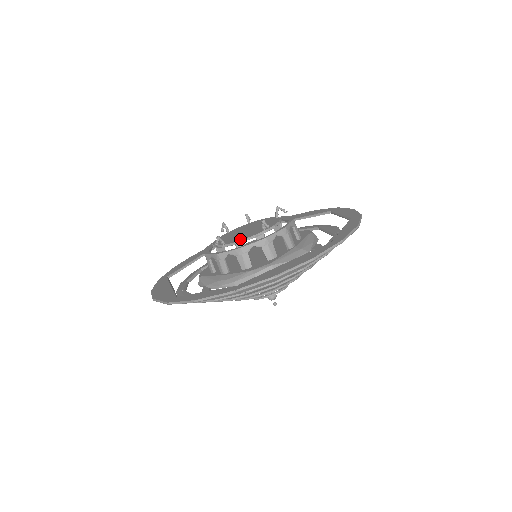
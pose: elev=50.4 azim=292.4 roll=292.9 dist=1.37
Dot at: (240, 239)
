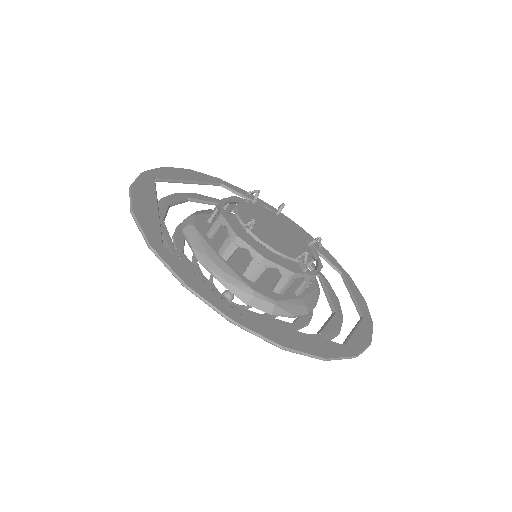
Dot at: (270, 243)
